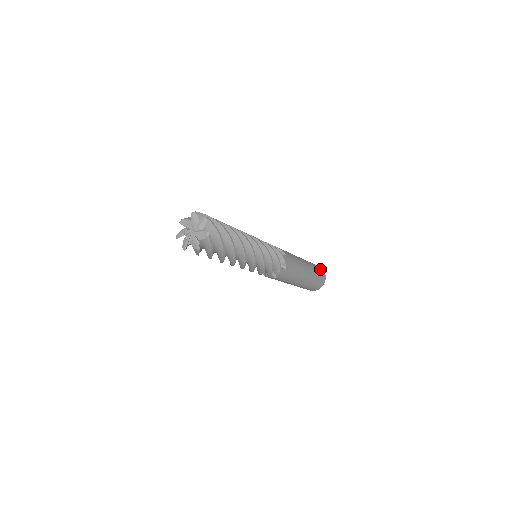
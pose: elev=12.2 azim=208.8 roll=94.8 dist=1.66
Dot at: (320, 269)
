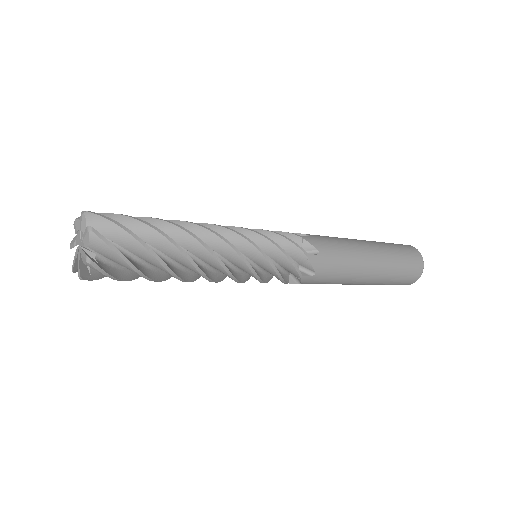
Dot at: (413, 257)
